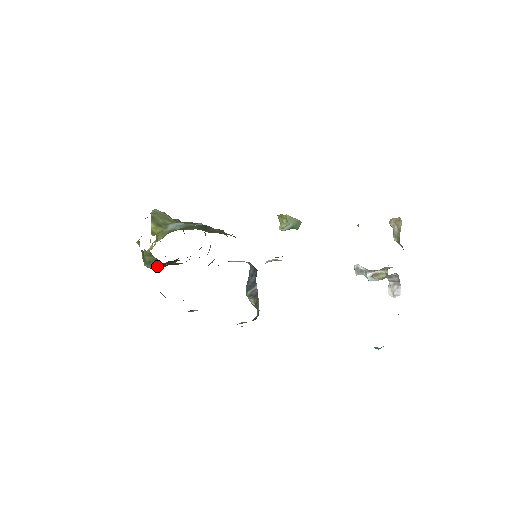
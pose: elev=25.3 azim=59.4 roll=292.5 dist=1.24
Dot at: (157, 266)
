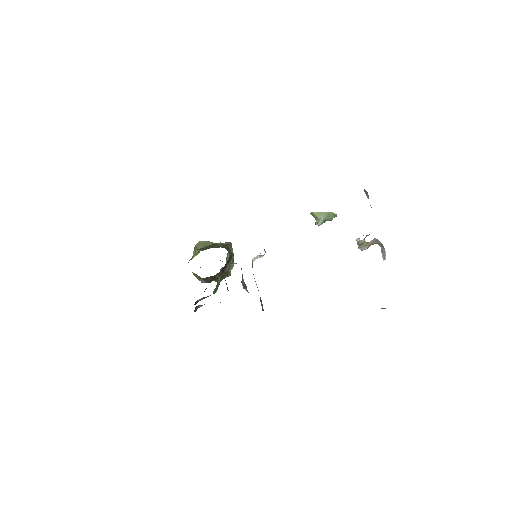
Dot at: (205, 281)
